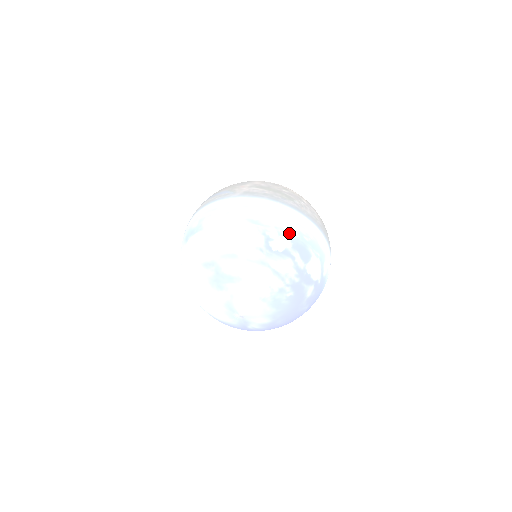
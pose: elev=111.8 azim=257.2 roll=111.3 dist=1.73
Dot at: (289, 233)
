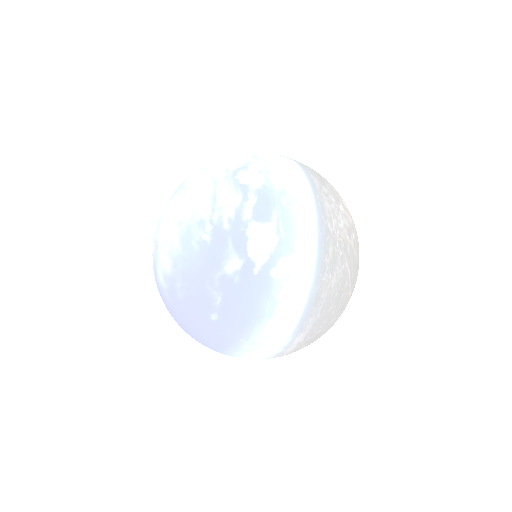
Dot at: (271, 179)
